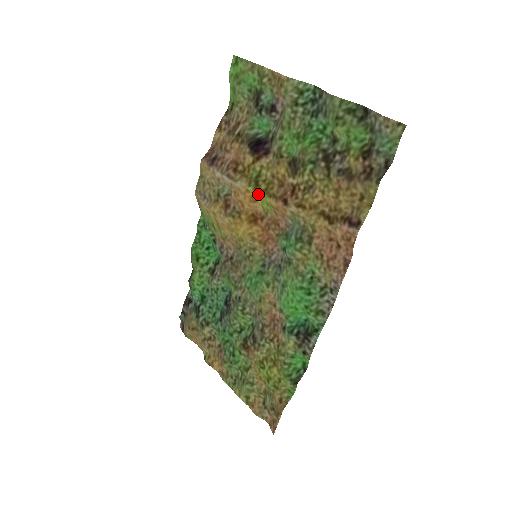
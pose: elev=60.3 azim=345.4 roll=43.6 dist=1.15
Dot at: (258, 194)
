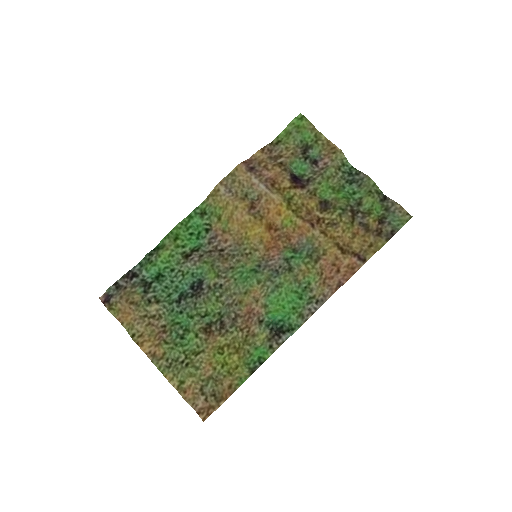
Dot at: (287, 211)
